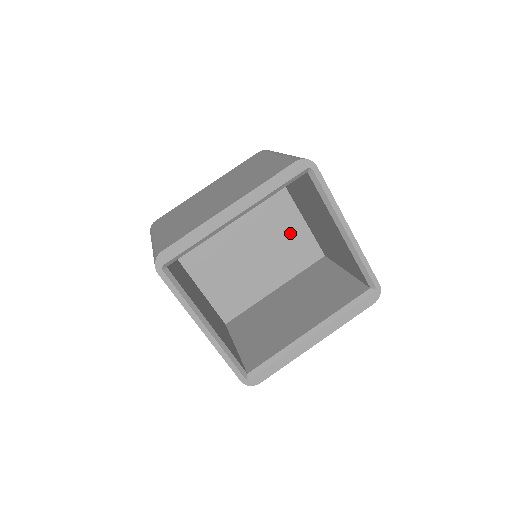
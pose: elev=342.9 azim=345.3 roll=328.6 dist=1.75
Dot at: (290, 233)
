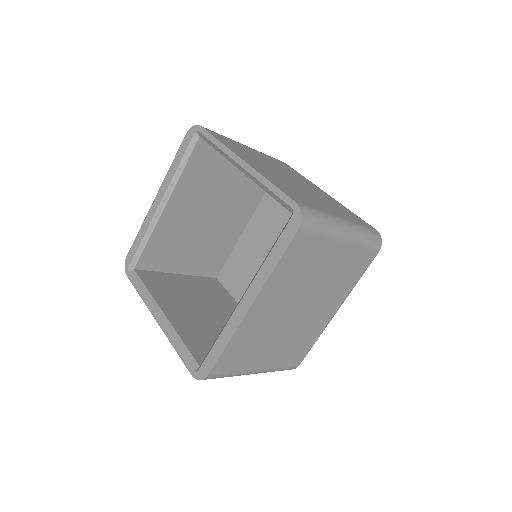
Dot at: occluded
